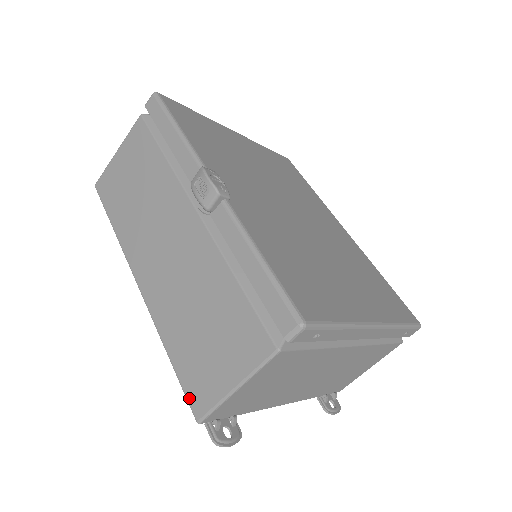
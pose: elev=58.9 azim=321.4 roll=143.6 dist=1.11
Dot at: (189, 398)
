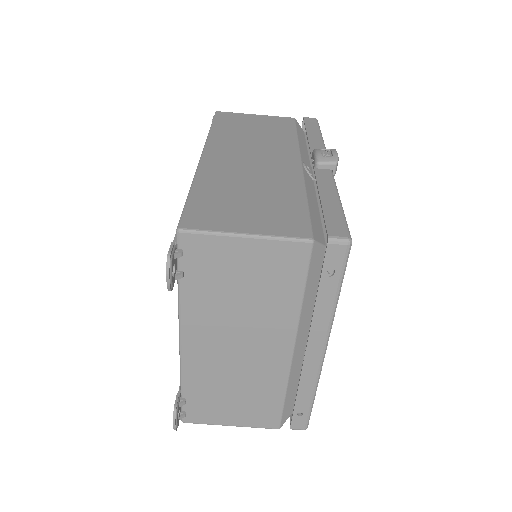
Dot at: (187, 215)
